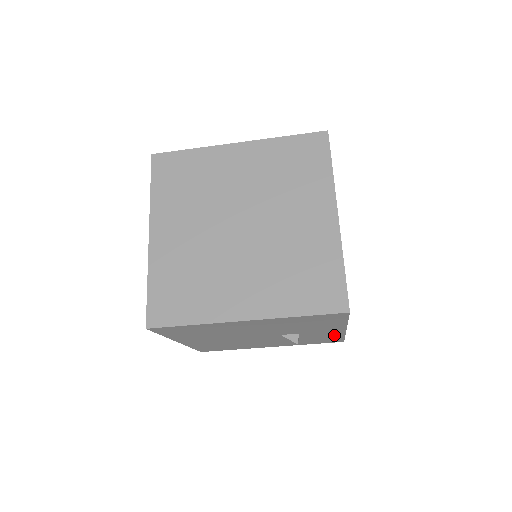
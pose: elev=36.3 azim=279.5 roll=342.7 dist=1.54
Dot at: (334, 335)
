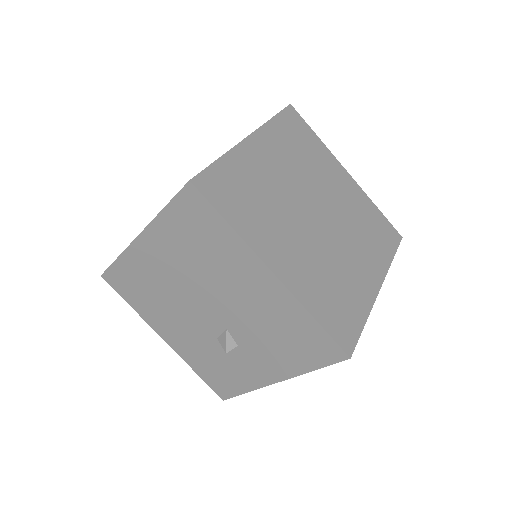
Dot at: (248, 380)
